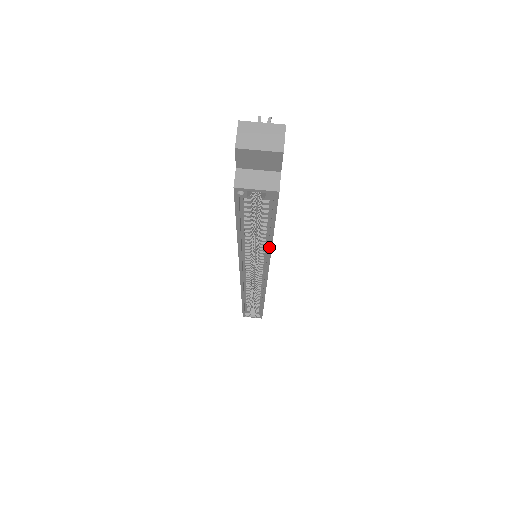
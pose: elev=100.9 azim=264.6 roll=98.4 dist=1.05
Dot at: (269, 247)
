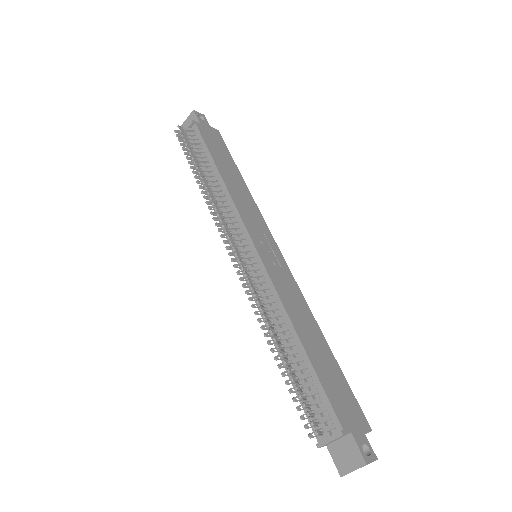
Dot at: (320, 333)
